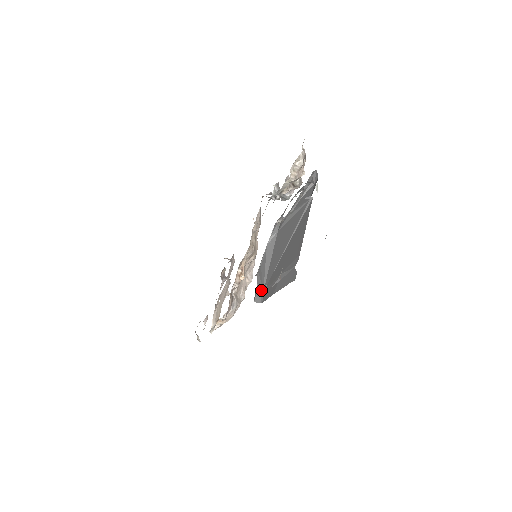
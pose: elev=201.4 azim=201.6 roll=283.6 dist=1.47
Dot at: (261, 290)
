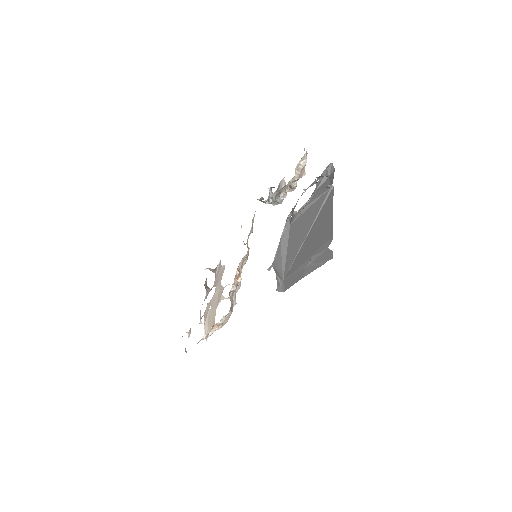
Dot at: (280, 280)
